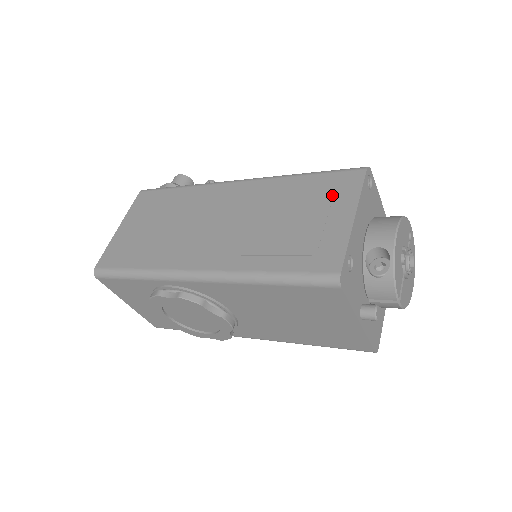
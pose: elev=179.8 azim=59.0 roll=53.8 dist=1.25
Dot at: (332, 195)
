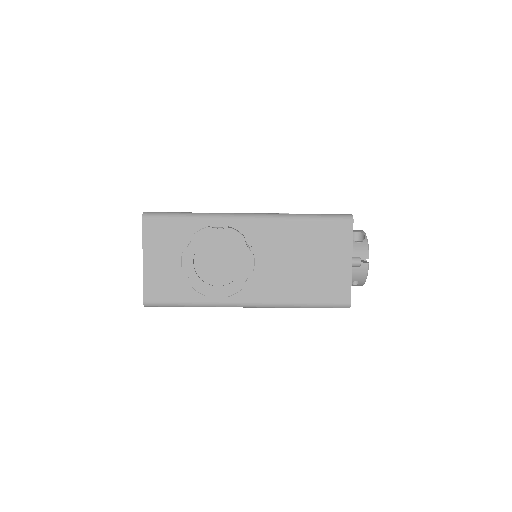
Dot at: occluded
